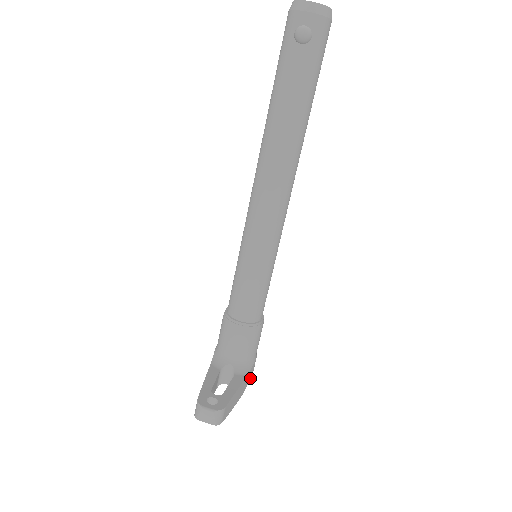
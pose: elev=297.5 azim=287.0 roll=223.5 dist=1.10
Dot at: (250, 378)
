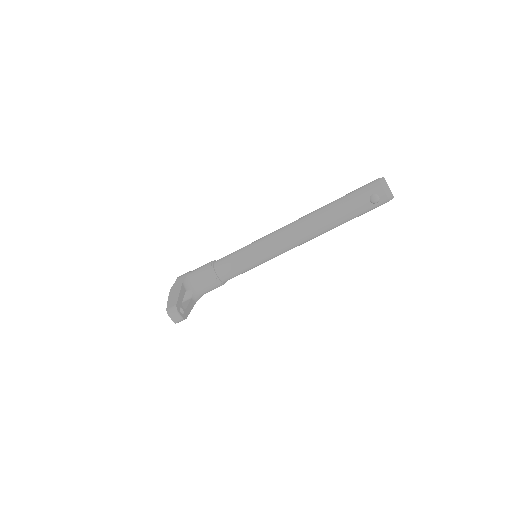
Dot at: occluded
